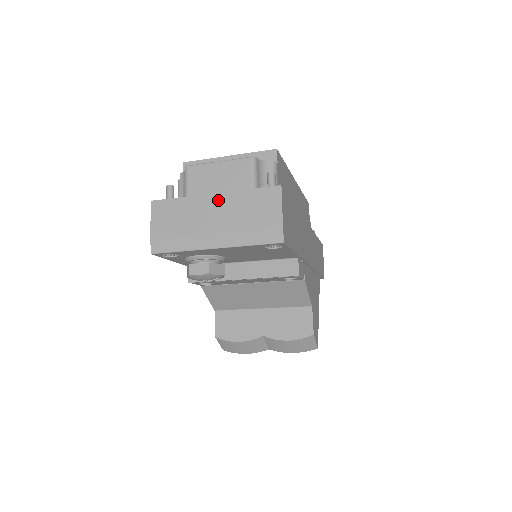
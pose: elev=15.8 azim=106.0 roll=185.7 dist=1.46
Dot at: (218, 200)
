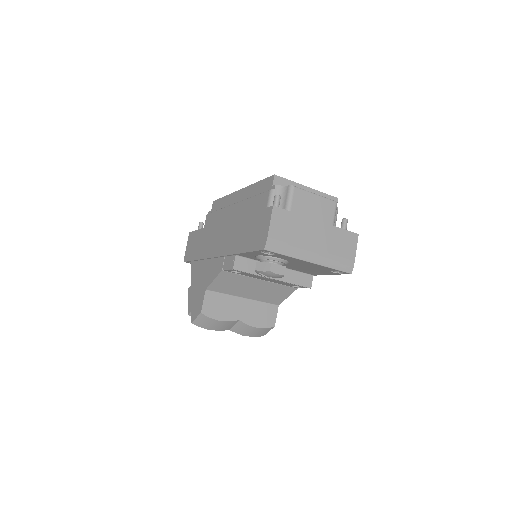
Dot at: (320, 227)
